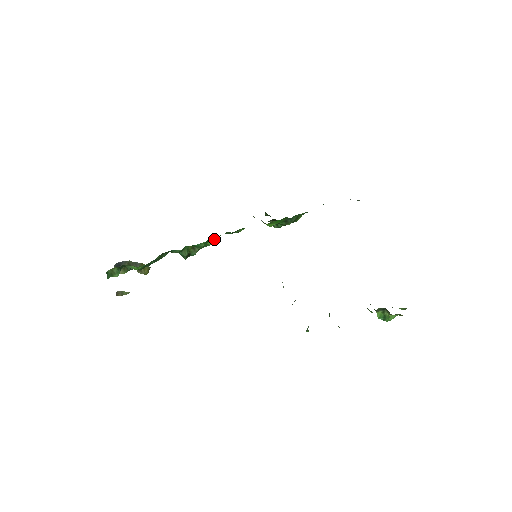
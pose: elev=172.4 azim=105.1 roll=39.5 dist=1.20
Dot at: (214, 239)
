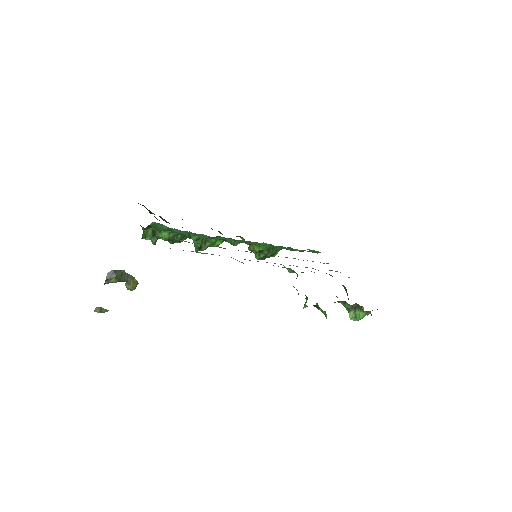
Dot at: occluded
